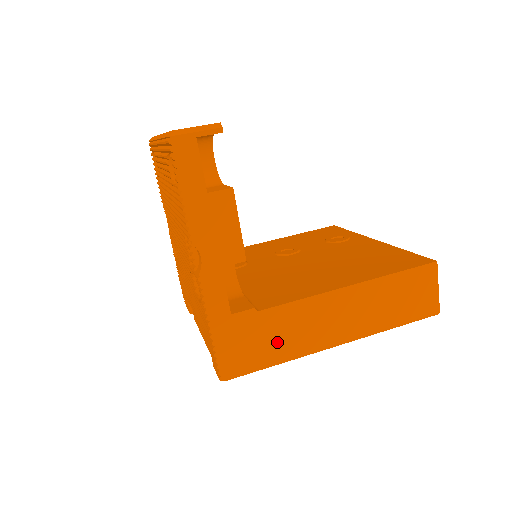
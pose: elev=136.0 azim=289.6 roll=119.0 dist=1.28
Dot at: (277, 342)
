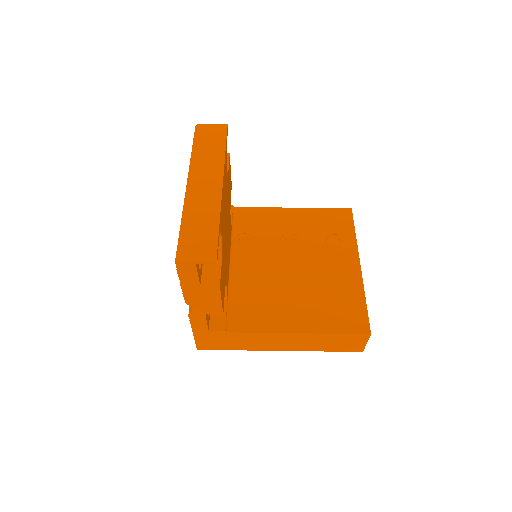
Dot at: (238, 344)
